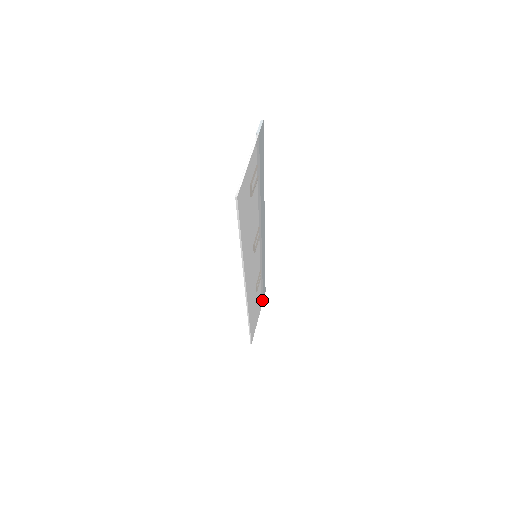
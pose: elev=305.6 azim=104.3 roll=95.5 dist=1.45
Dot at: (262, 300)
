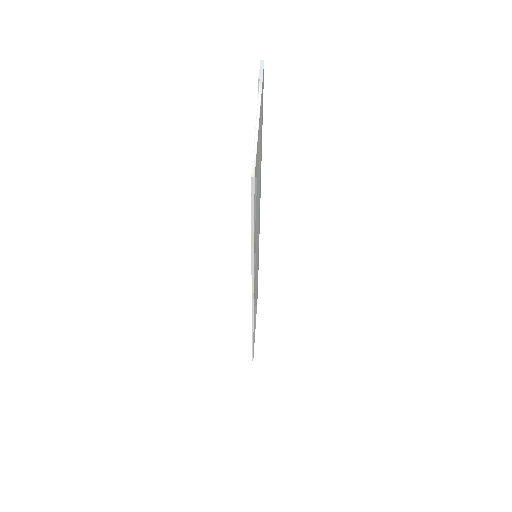
Dot at: occluded
